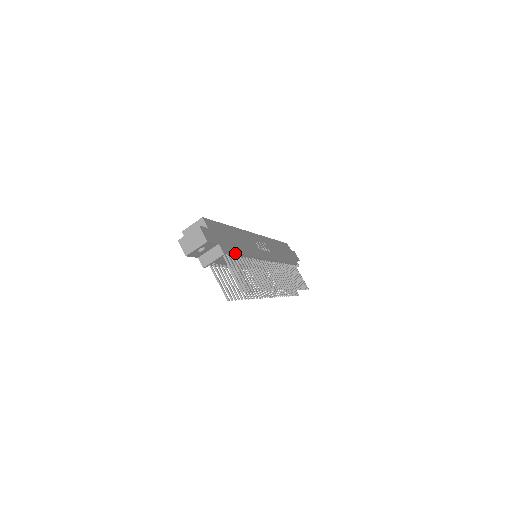
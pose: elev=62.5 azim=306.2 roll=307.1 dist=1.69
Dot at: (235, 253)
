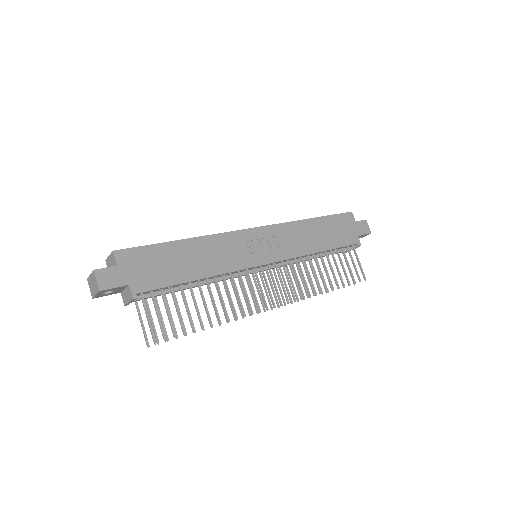
Dot at: (167, 286)
